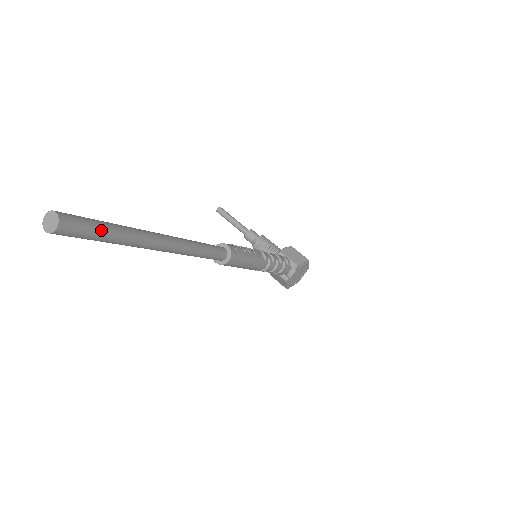
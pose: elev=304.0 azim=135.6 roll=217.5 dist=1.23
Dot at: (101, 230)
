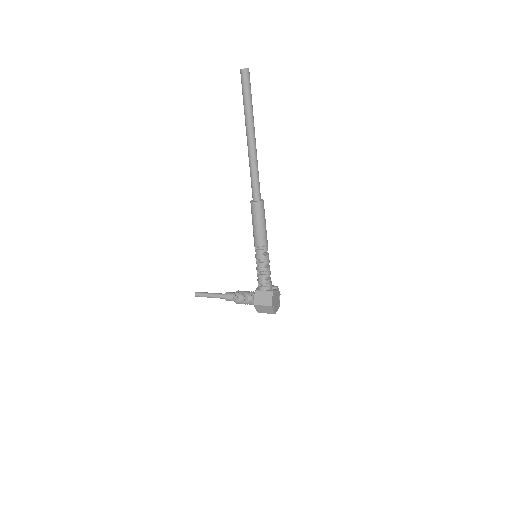
Dot at: occluded
